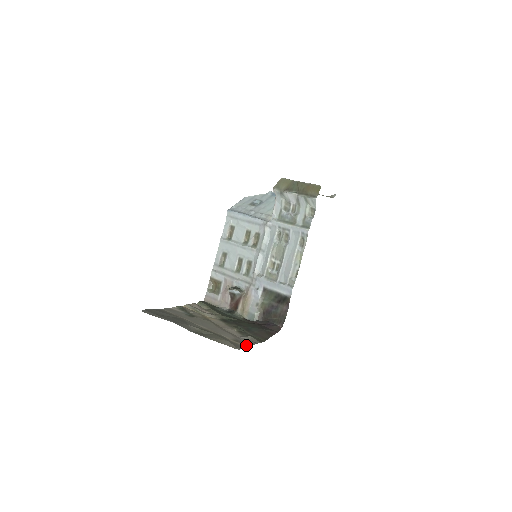
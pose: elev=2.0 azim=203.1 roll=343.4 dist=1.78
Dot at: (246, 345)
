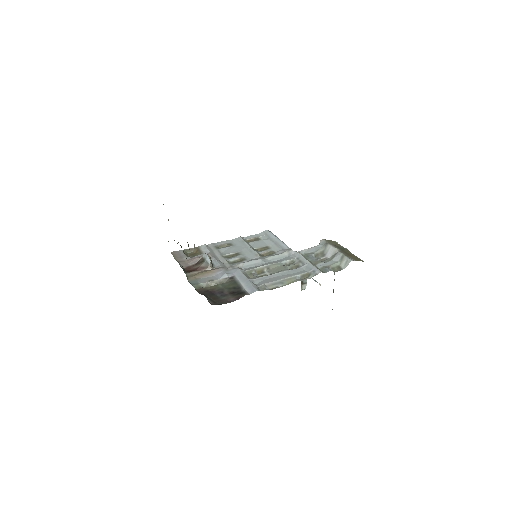
Dot at: occluded
